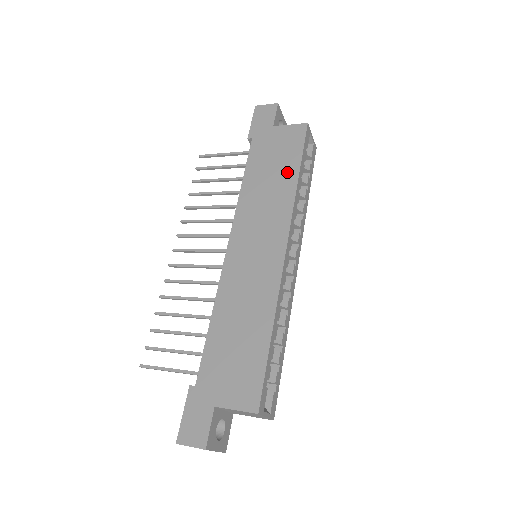
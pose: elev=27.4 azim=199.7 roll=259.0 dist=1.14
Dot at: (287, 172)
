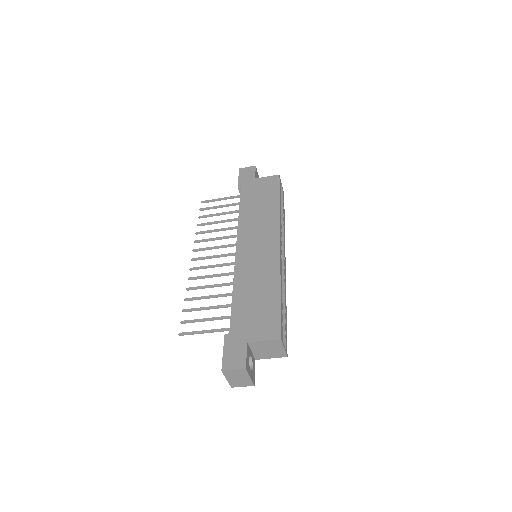
Dot at: (271, 202)
